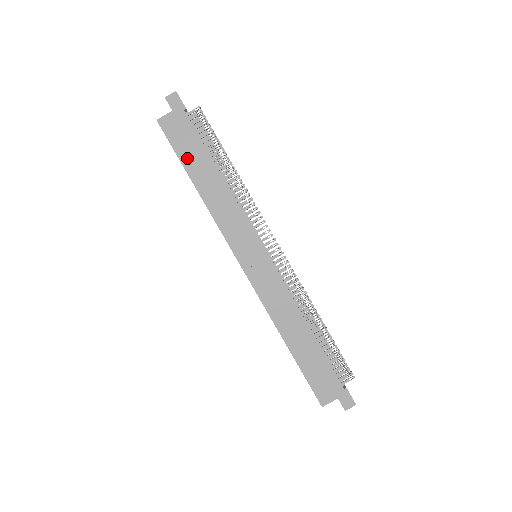
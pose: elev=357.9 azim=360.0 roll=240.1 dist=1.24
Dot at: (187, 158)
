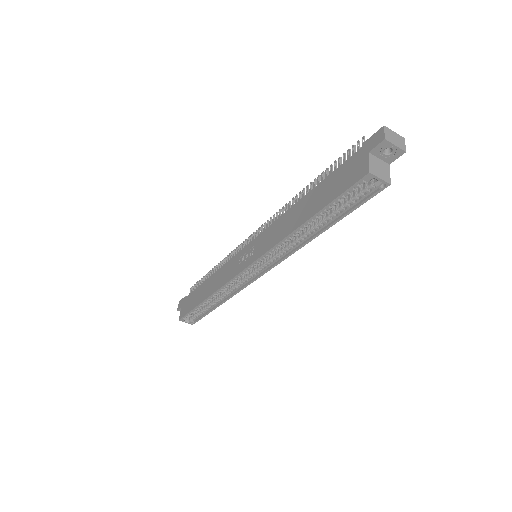
Dot at: (195, 302)
